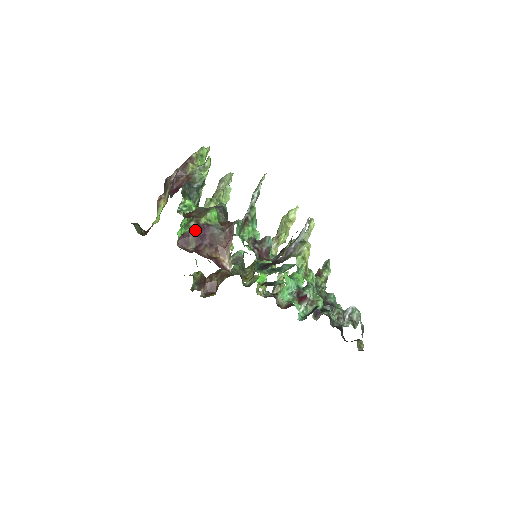
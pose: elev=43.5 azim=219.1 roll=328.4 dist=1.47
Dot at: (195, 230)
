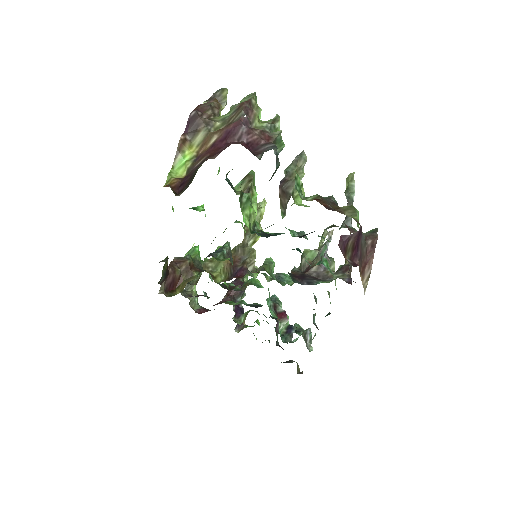
Dot at: (358, 235)
